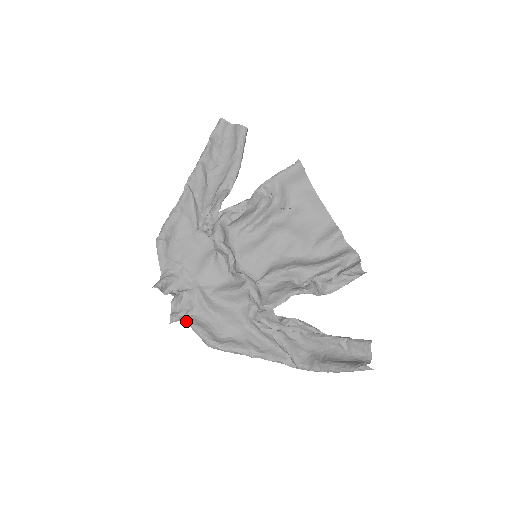
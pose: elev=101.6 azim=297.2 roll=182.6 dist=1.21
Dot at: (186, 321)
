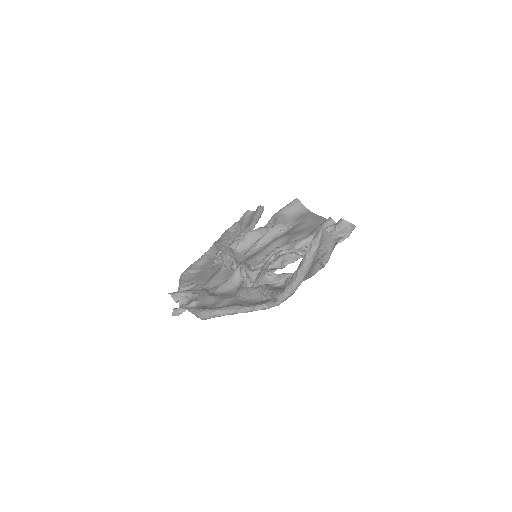
Dot at: (186, 308)
